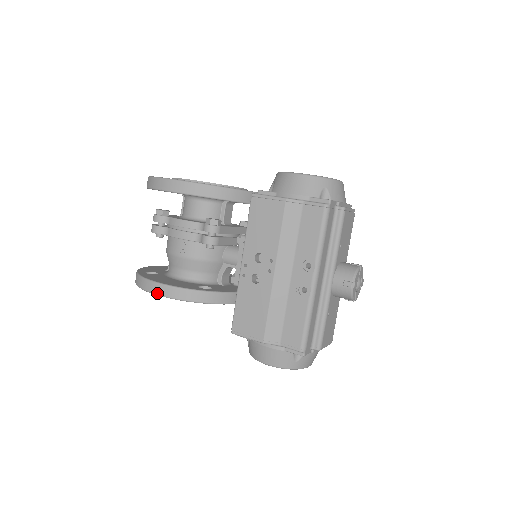
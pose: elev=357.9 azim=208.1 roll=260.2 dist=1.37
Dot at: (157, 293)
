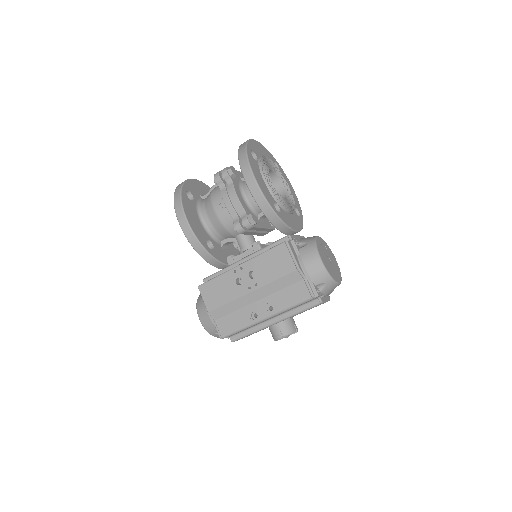
Dot at: (180, 223)
